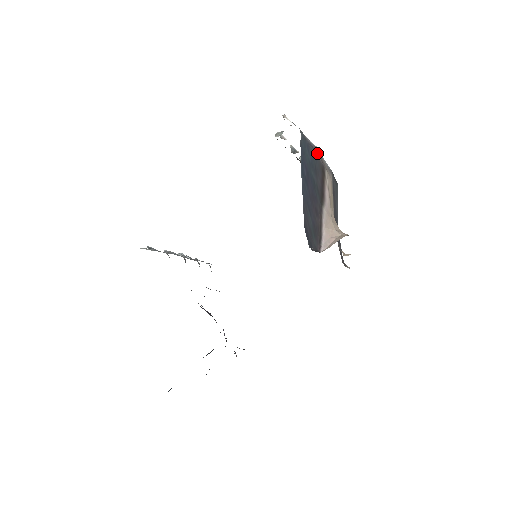
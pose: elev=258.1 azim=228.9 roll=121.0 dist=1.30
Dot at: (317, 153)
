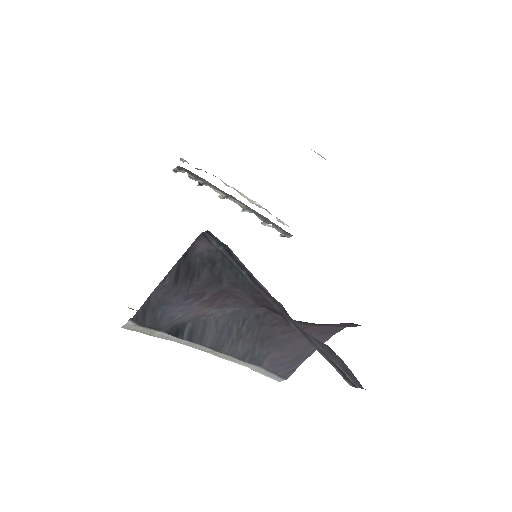
Dot at: occluded
